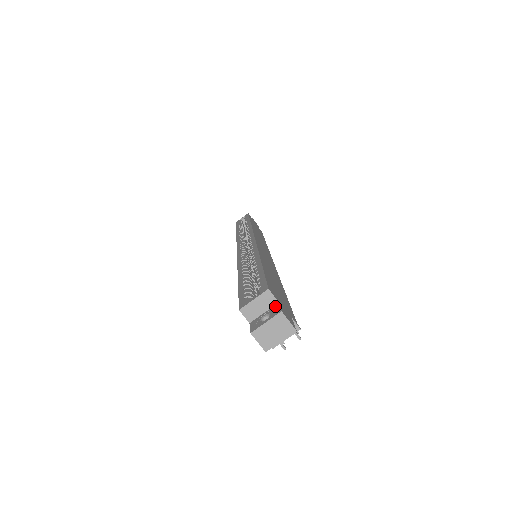
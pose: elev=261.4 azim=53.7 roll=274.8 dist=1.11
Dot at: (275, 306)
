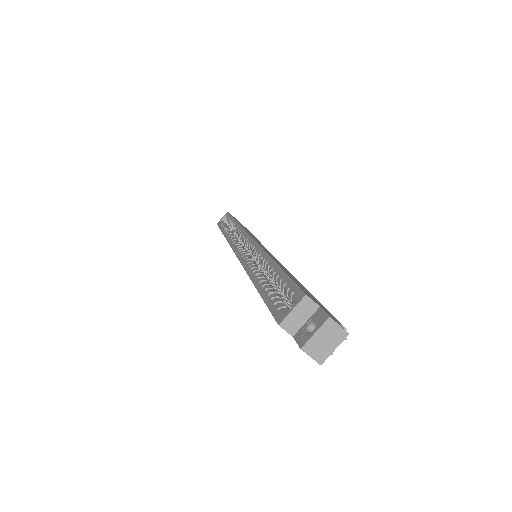
Dot at: (317, 312)
